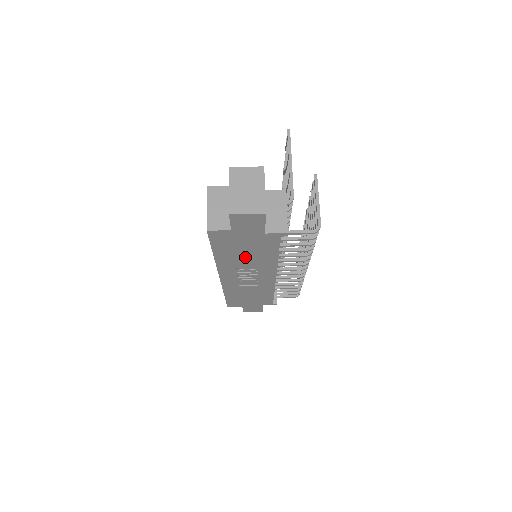
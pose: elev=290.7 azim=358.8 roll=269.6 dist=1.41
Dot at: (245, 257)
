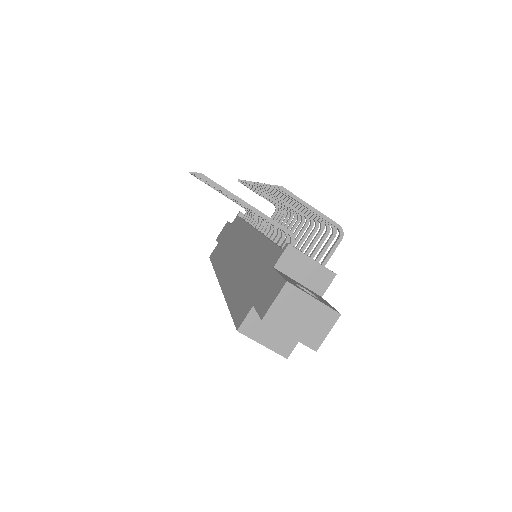
Dot at: occluded
